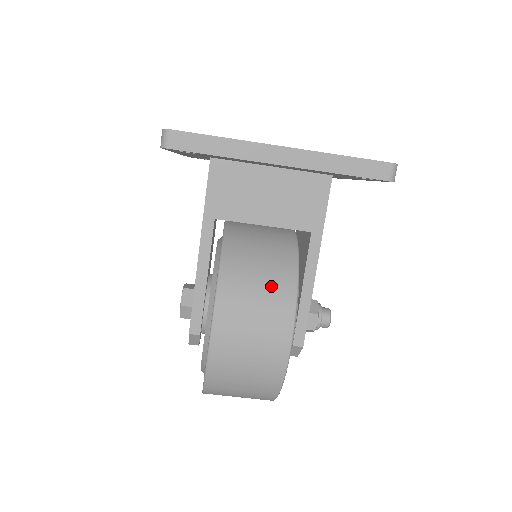
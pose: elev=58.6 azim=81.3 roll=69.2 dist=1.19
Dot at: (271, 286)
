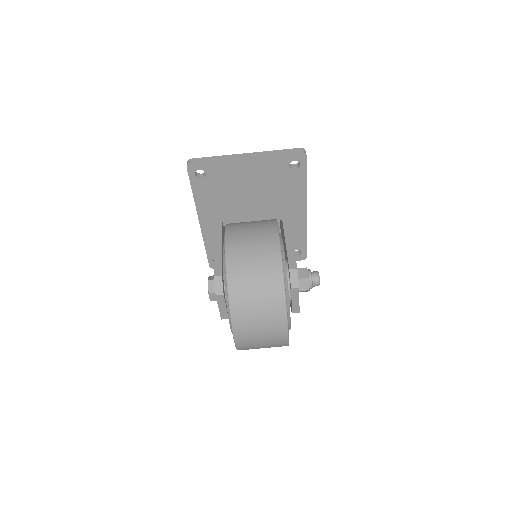
Dot at: (259, 222)
